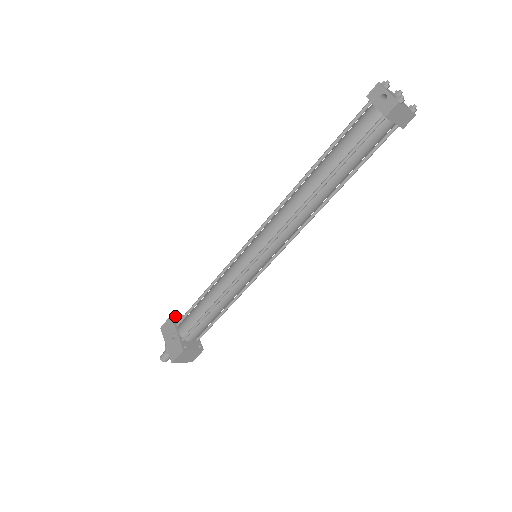
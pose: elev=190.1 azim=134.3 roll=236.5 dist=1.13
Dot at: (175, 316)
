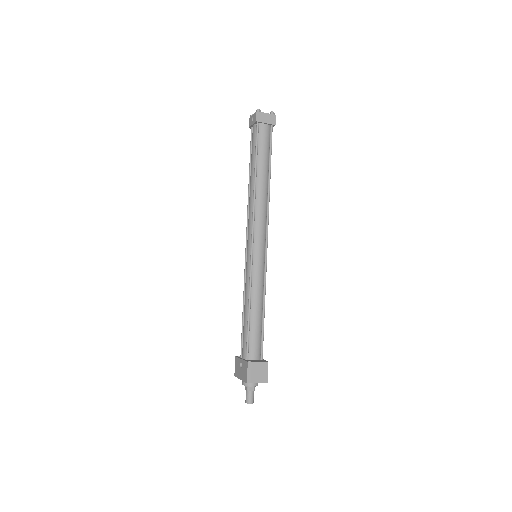
Dot at: (239, 356)
